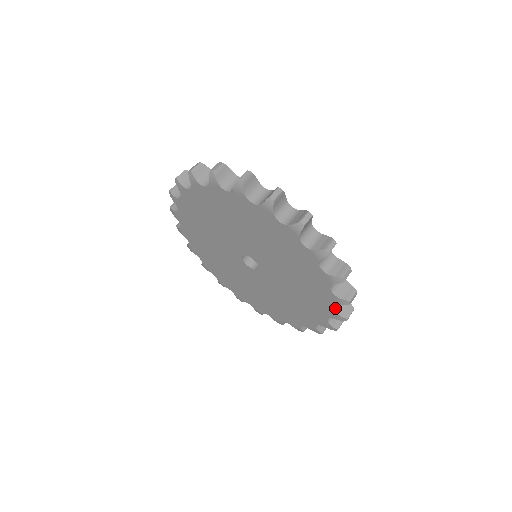
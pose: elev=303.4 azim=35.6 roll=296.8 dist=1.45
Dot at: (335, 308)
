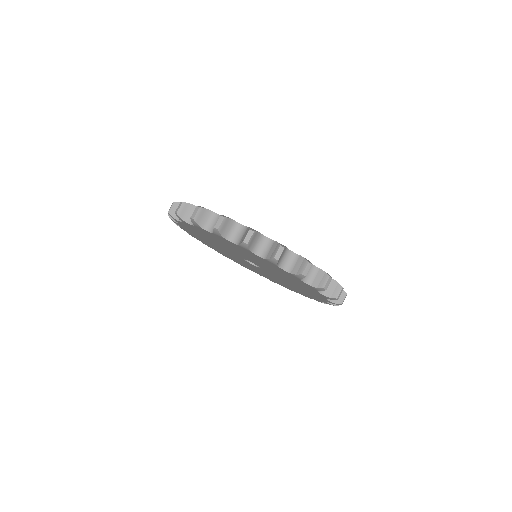
Dot at: occluded
